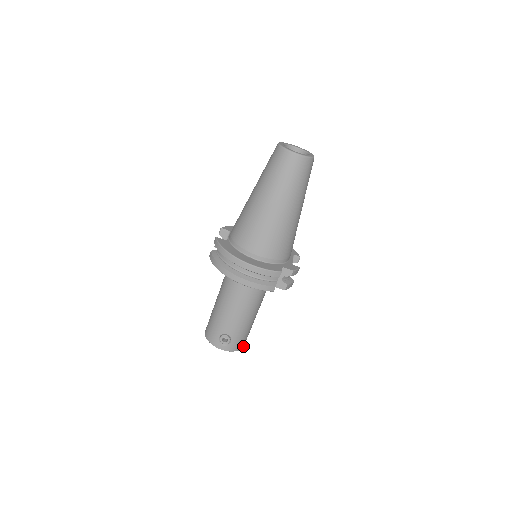
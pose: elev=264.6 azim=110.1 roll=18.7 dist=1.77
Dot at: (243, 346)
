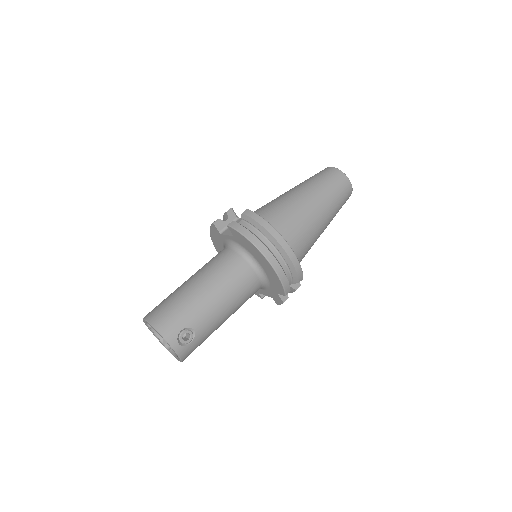
Dot at: occluded
